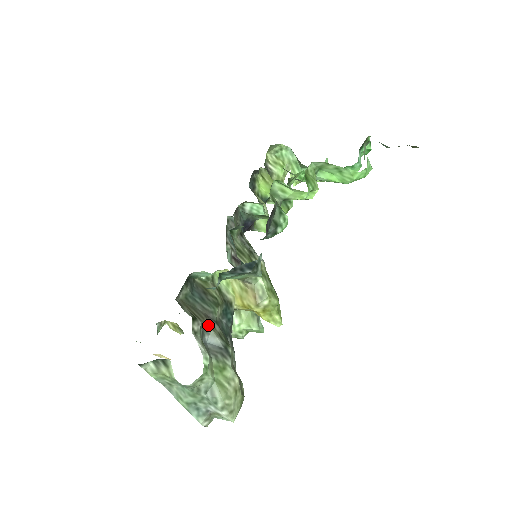
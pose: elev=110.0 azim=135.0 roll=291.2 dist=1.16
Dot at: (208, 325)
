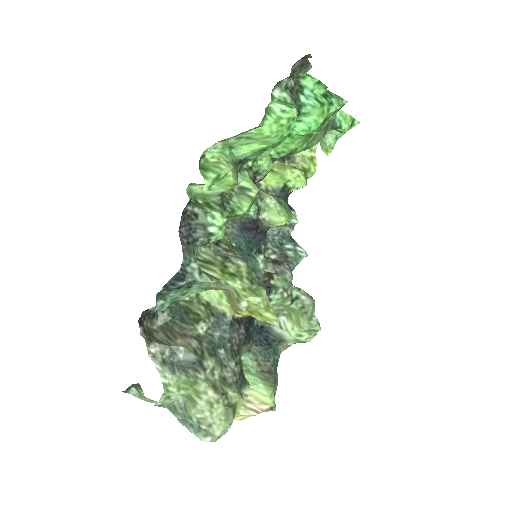
Dot at: (180, 343)
